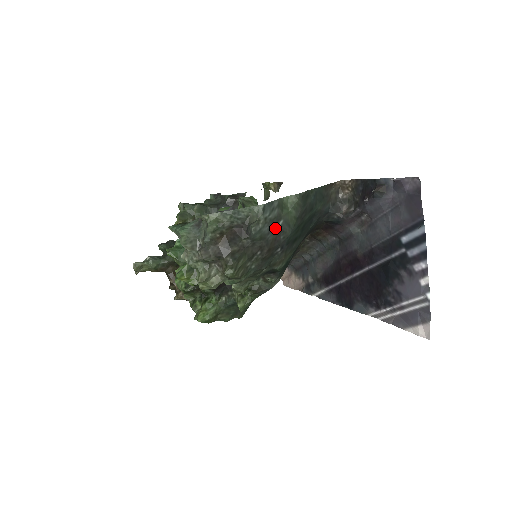
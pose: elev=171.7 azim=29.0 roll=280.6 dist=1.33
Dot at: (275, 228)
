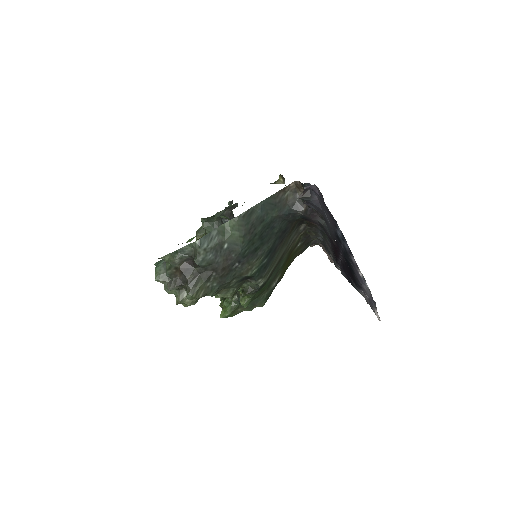
Dot at: (222, 251)
